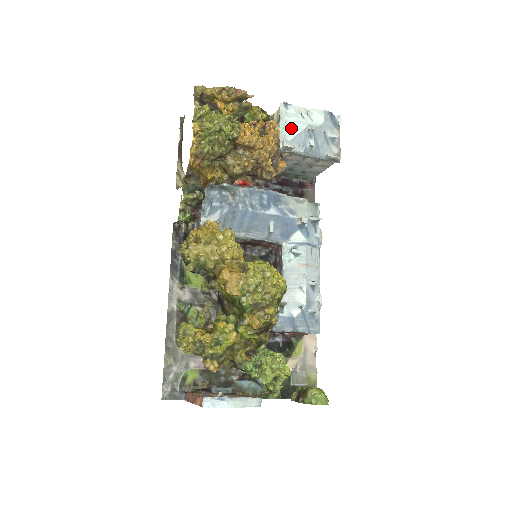
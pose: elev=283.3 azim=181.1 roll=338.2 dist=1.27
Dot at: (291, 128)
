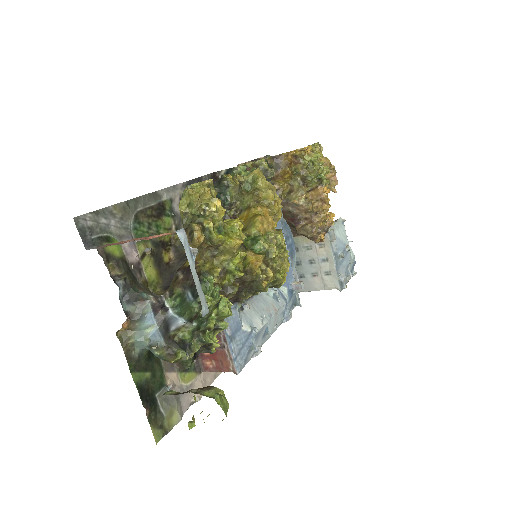
Dot at: (339, 232)
